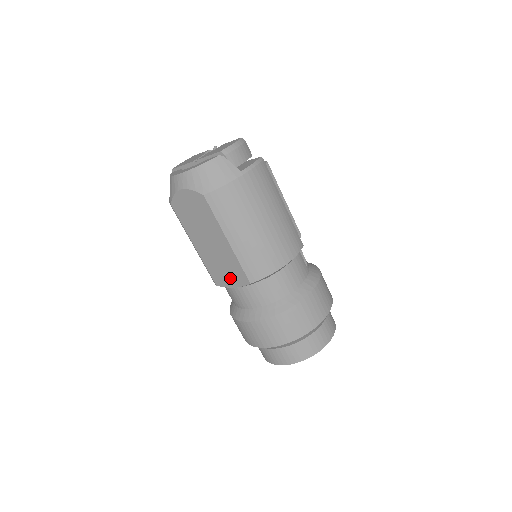
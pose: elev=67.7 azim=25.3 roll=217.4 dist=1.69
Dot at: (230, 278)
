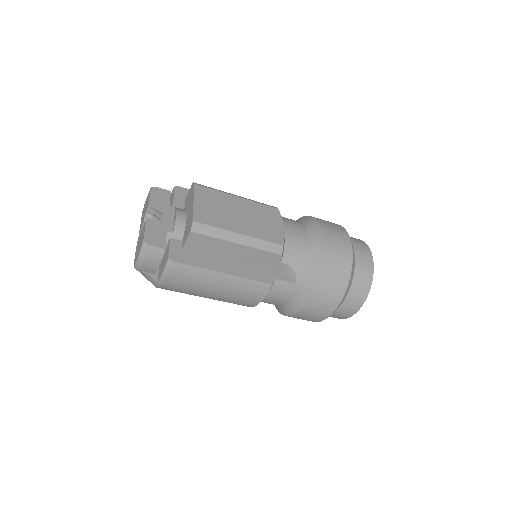
Dot at: occluded
